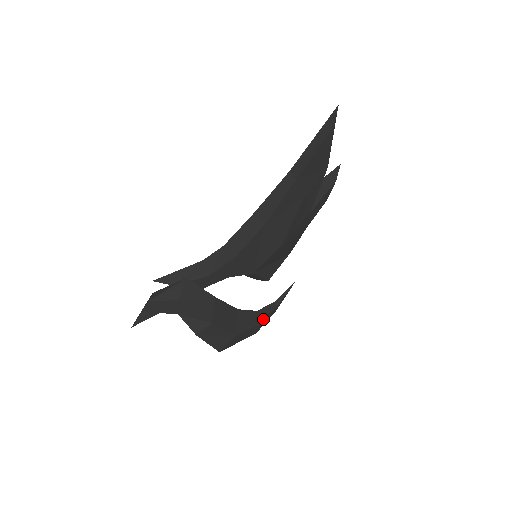
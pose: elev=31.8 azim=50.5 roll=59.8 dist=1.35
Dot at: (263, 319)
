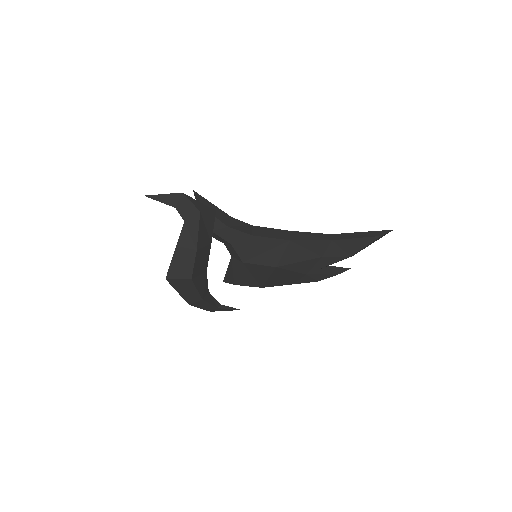
Dot at: (206, 300)
